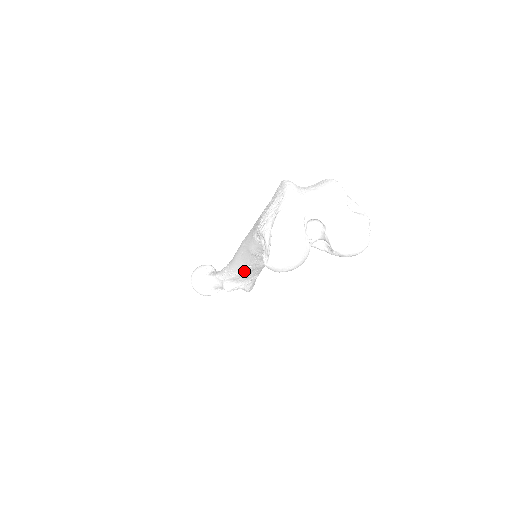
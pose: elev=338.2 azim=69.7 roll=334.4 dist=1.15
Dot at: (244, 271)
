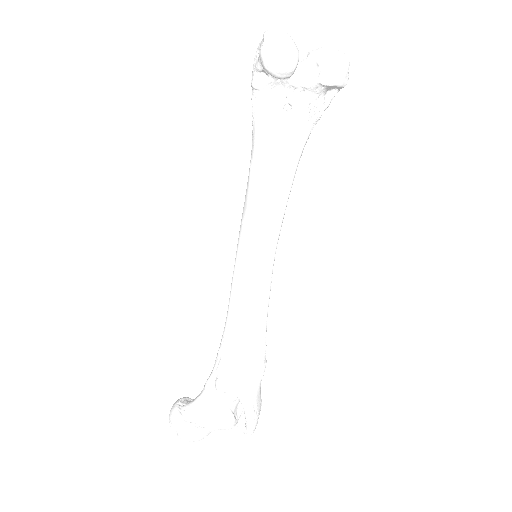
Dot at: (243, 304)
